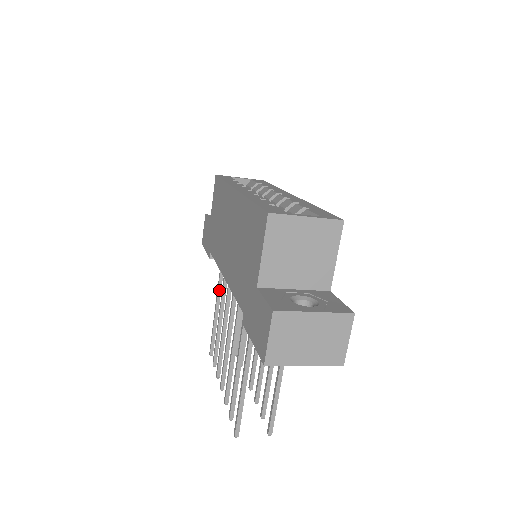
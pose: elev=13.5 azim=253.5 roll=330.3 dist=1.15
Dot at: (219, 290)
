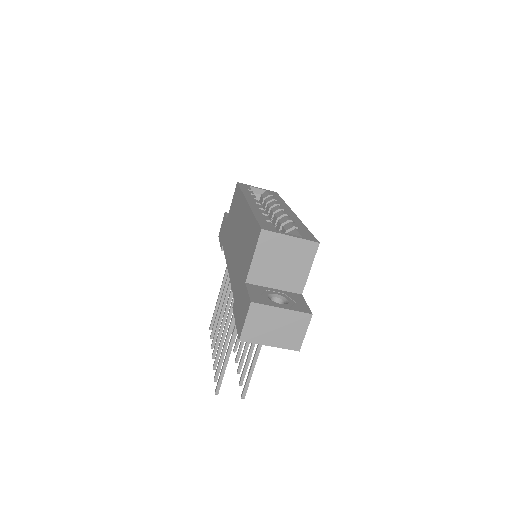
Dot at: (225, 277)
